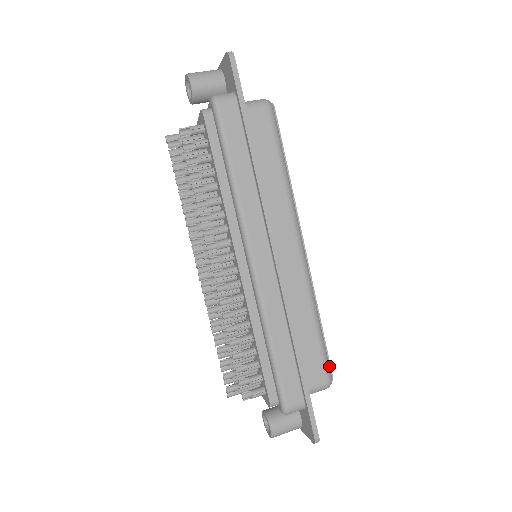
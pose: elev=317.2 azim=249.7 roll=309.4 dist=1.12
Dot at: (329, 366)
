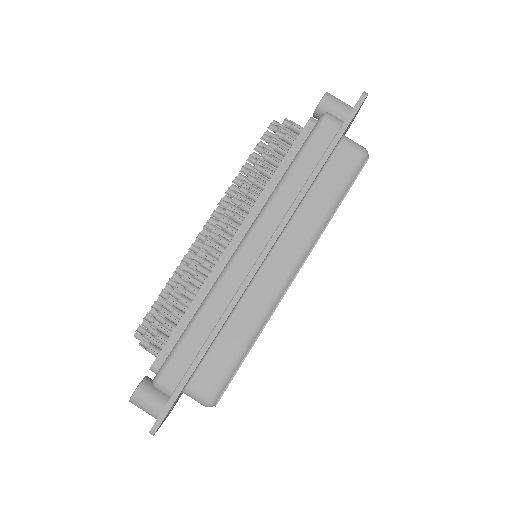
Dot at: (224, 389)
